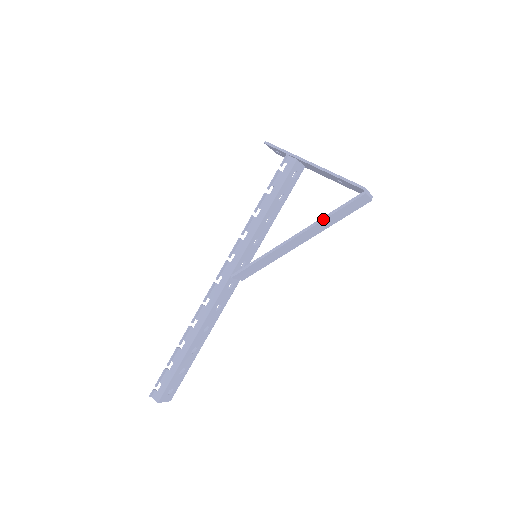
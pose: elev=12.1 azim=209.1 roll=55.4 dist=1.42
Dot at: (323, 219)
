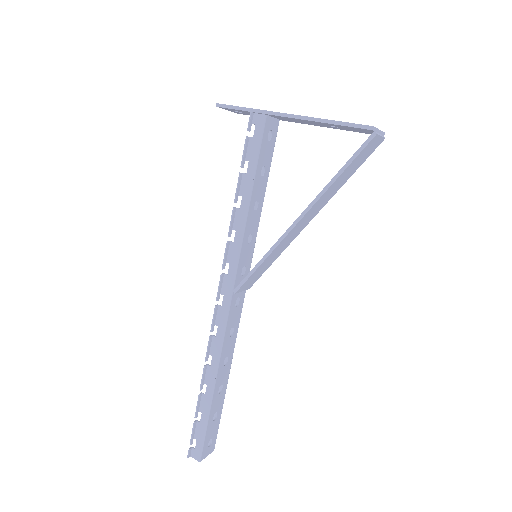
Dot at: (329, 186)
